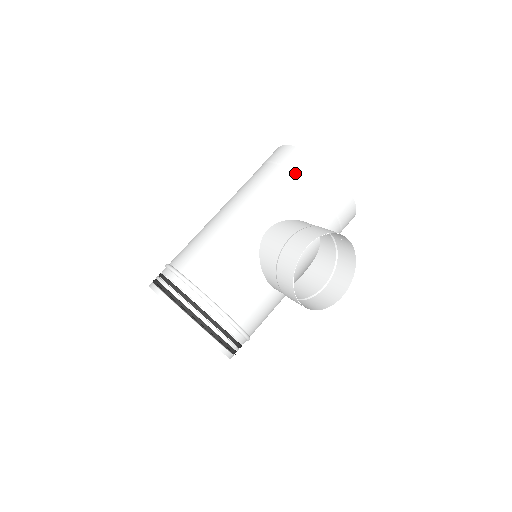
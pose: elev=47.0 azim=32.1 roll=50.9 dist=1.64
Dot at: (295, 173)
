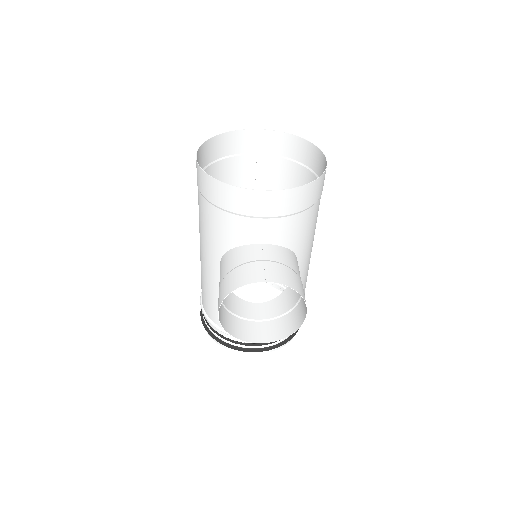
Dot at: (206, 200)
